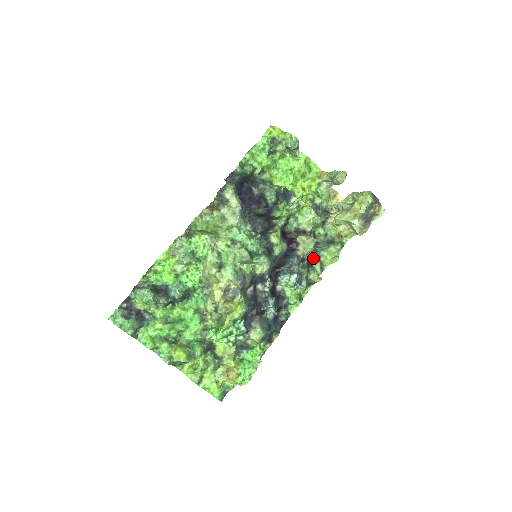
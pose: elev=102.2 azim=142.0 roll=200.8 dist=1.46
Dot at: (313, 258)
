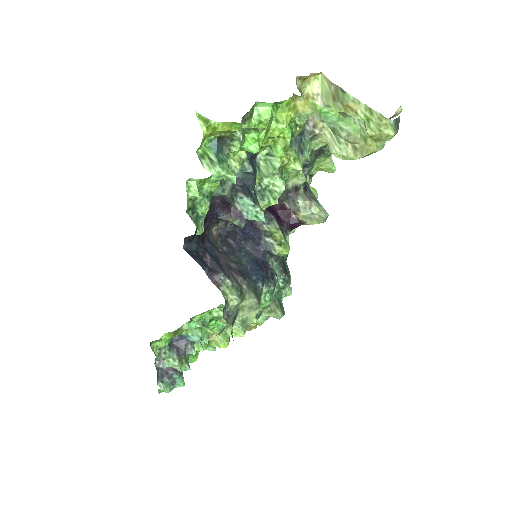
Dot at: occluded
